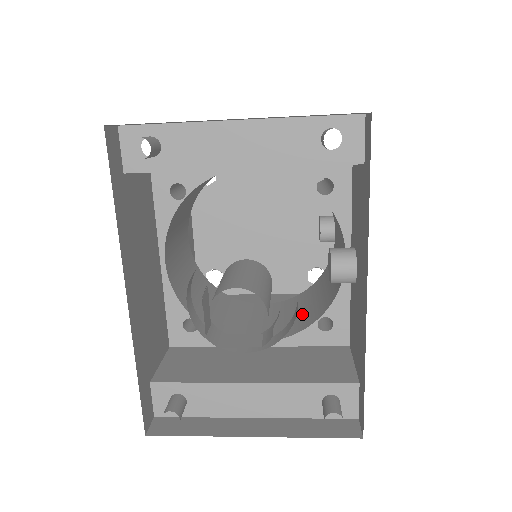
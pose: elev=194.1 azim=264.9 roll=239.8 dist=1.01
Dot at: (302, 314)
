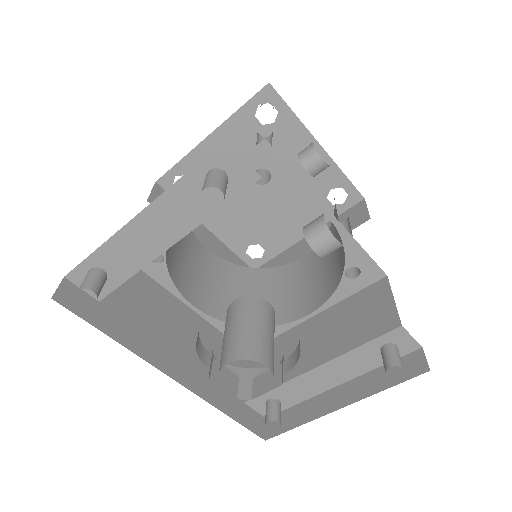
Dot at: (333, 263)
